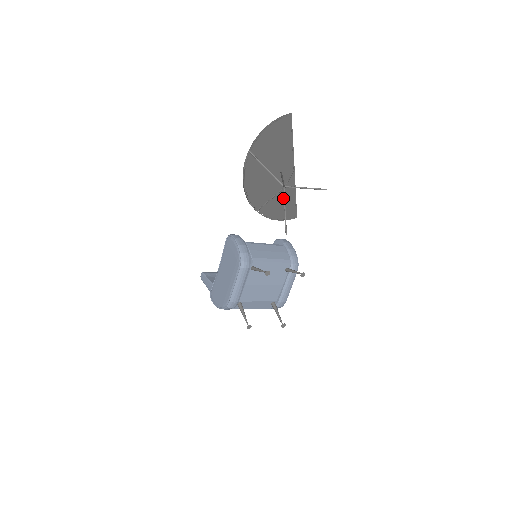
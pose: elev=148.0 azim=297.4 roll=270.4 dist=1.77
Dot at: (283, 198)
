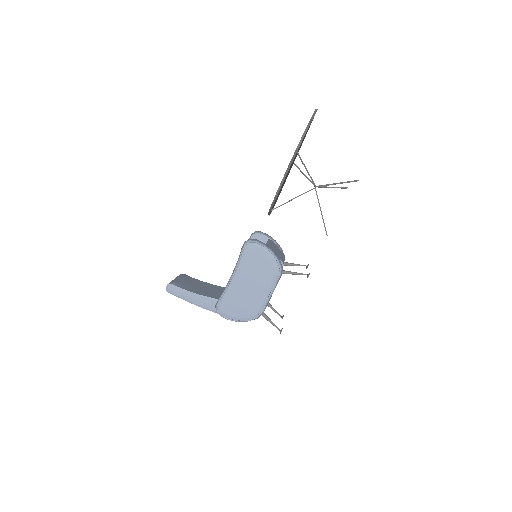
Dot at: occluded
